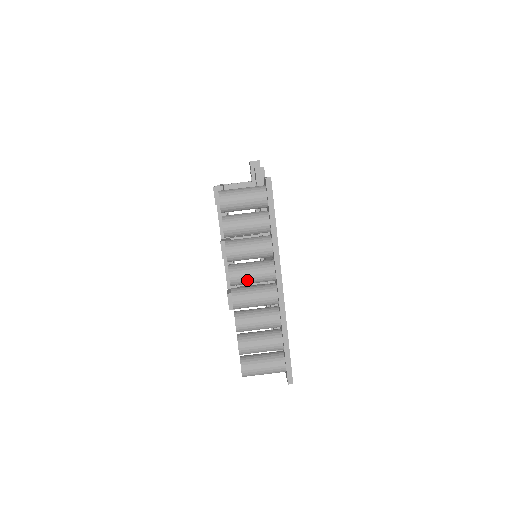
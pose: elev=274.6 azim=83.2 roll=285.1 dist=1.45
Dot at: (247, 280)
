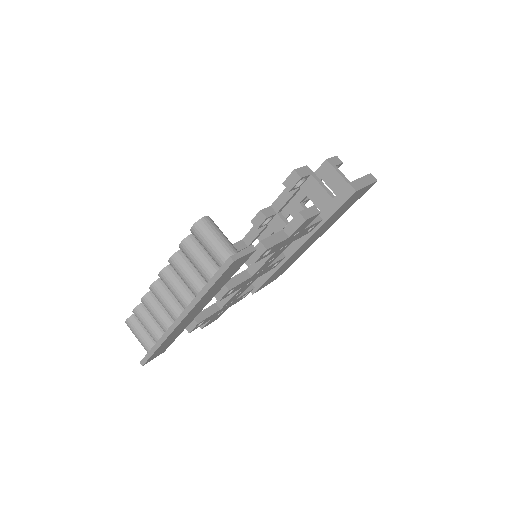
Dot at: (169, 288)
